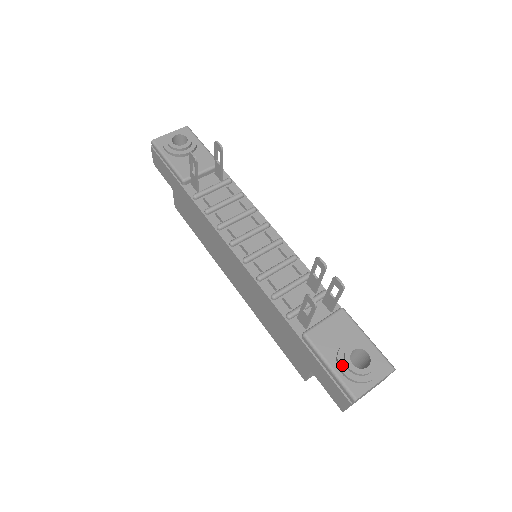
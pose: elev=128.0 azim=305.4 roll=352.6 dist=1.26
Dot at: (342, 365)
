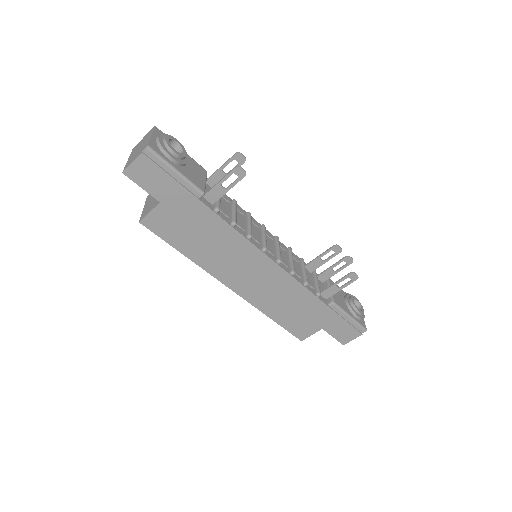
Dot at: (356, 313)
